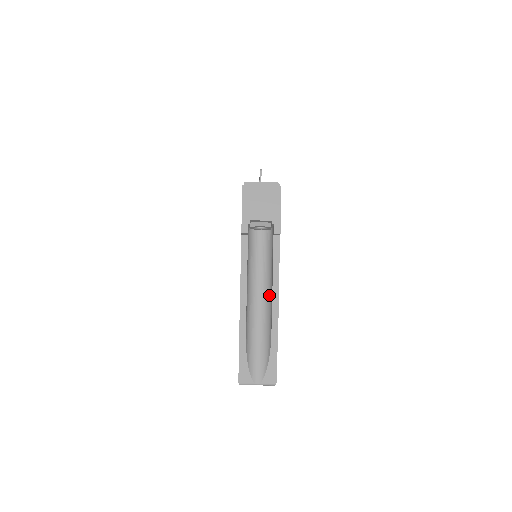
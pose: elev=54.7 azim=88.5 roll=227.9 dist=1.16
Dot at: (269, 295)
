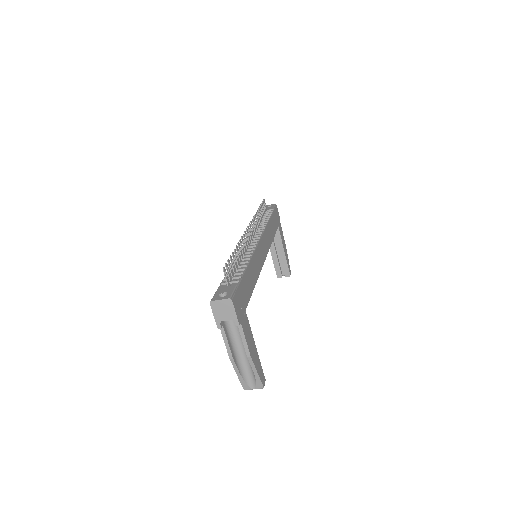
Dot at: occluded
